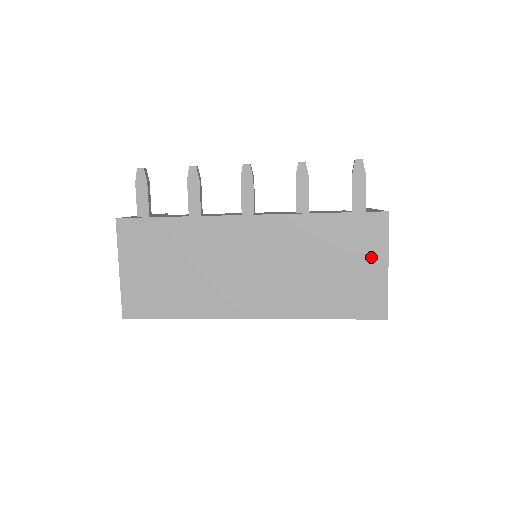
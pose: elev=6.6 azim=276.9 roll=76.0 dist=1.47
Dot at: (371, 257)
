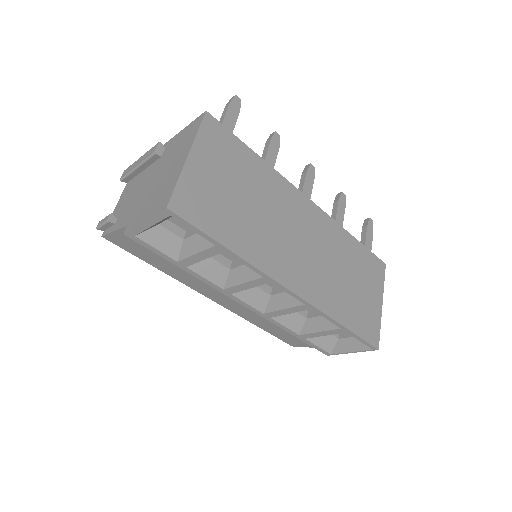
Dot at: (375, 291)
